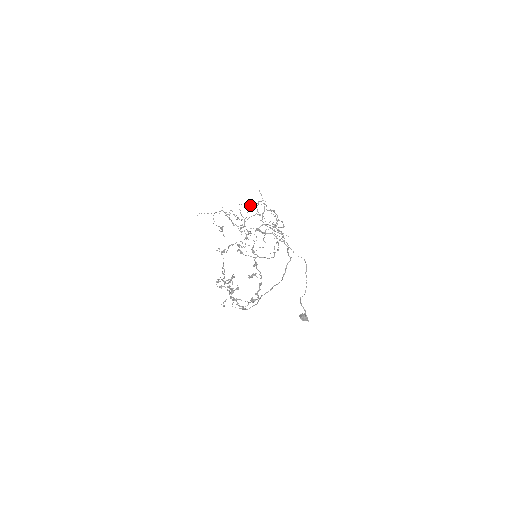
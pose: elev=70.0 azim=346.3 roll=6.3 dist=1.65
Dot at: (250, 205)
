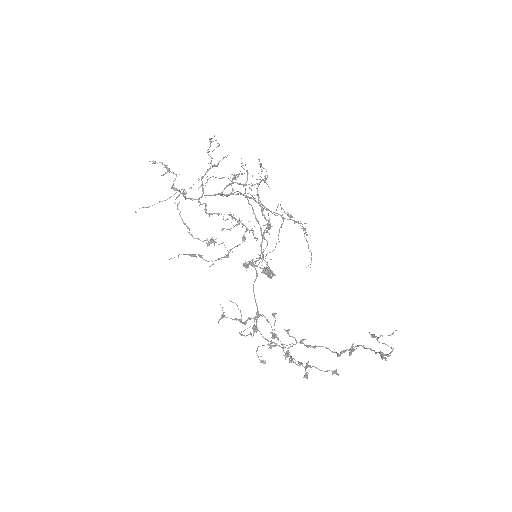
Dot at: occluded
